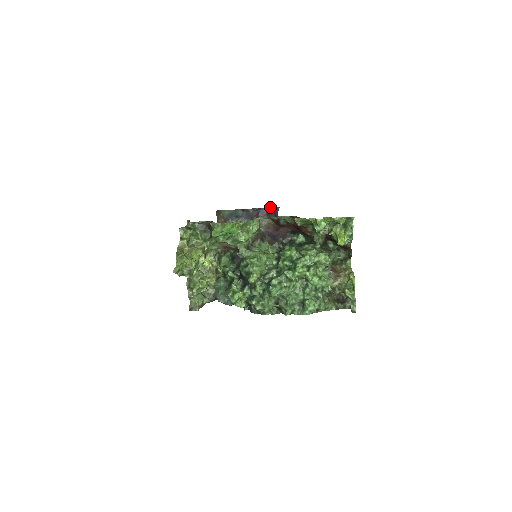
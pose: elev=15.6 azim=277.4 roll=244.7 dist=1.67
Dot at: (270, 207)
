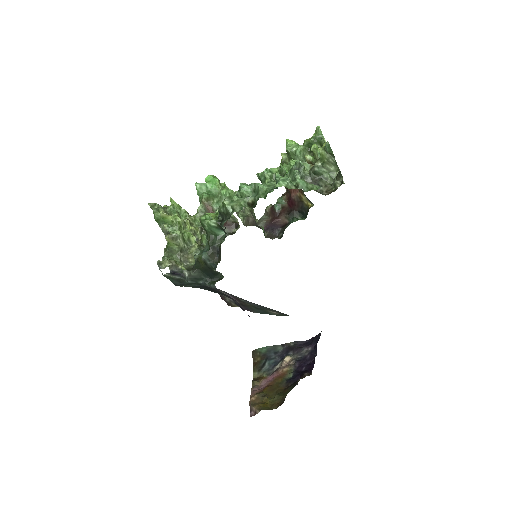
Dot at: (315, 336)
